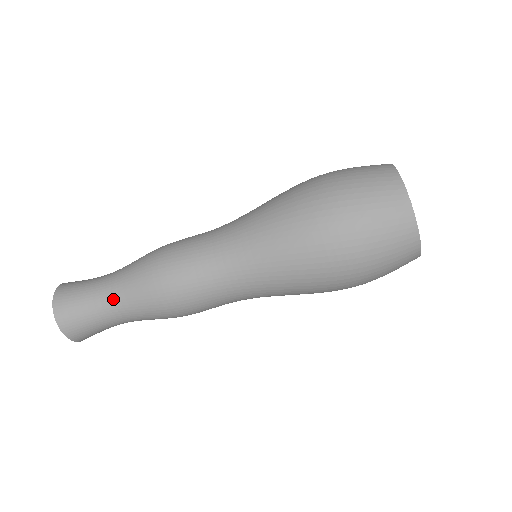
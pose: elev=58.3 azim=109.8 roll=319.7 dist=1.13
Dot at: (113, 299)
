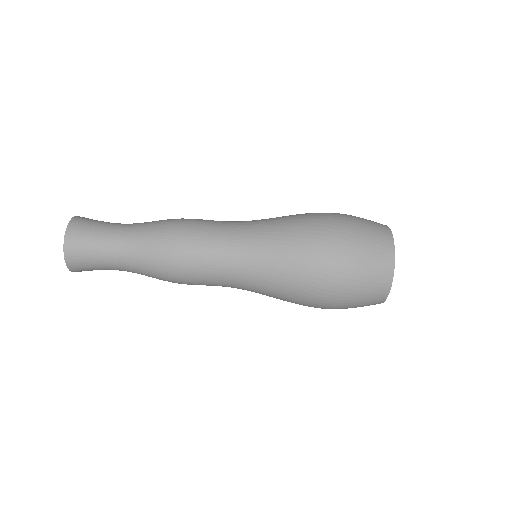
Dot at: (131, 224)
